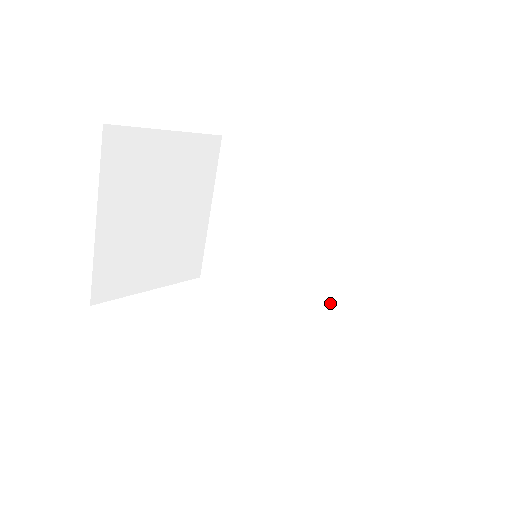
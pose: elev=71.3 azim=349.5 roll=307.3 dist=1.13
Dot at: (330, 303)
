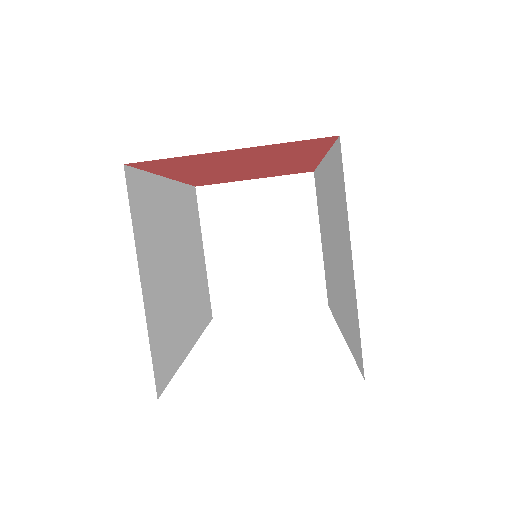
Dot at: (343, 302)
